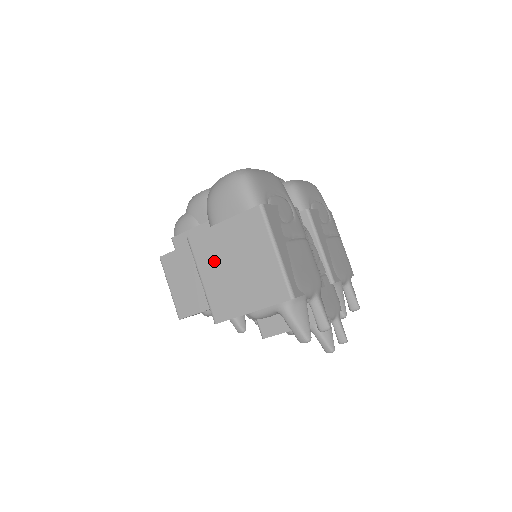
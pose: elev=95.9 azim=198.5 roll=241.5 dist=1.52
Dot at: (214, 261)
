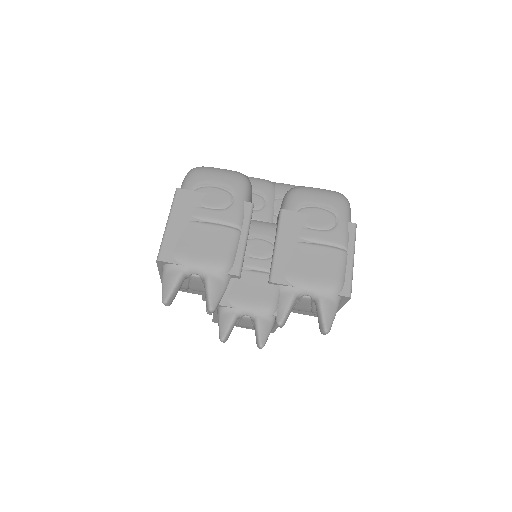
Dot at: occluded
